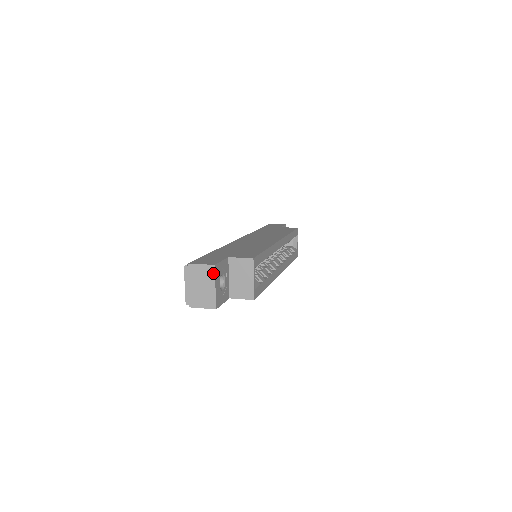
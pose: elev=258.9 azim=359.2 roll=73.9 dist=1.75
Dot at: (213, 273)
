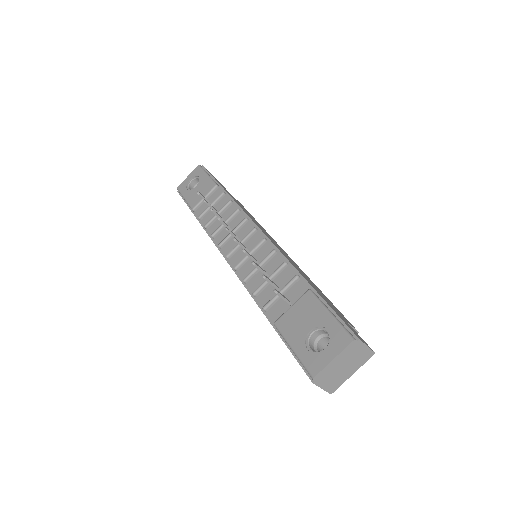
Dot at: (366, 360)
